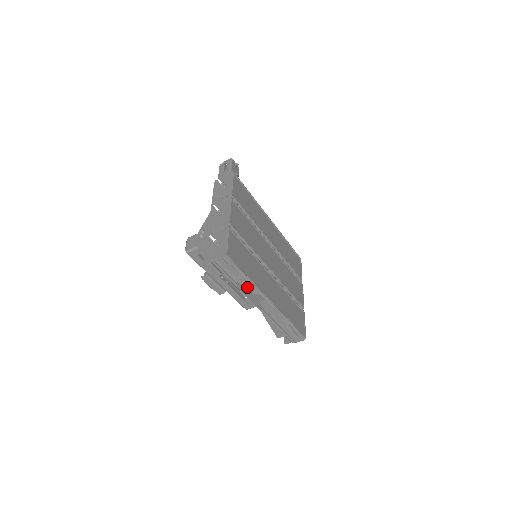
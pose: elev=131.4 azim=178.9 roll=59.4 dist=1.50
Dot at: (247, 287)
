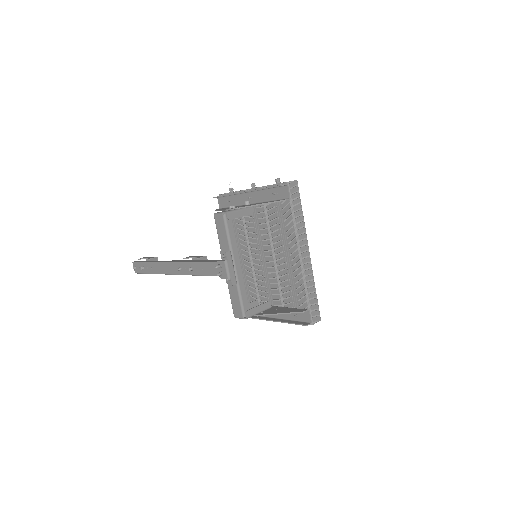
Dot at: (301, 223)
